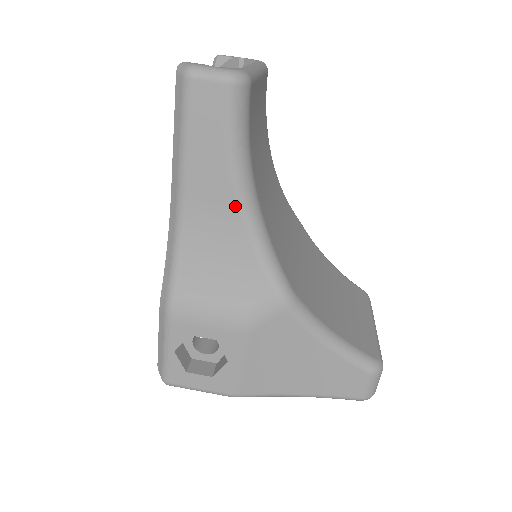
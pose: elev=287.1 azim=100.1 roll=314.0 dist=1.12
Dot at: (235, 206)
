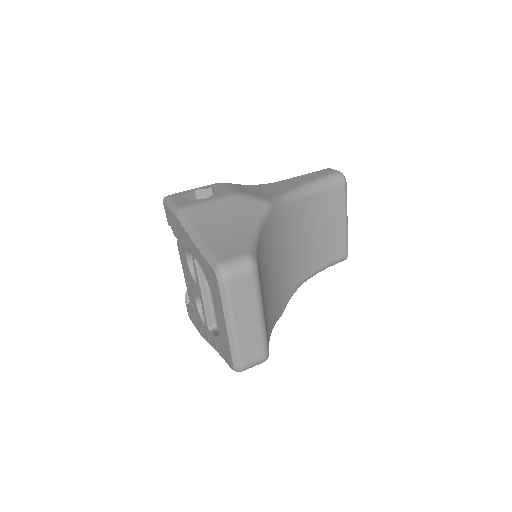
Dot at: (294, 187)
